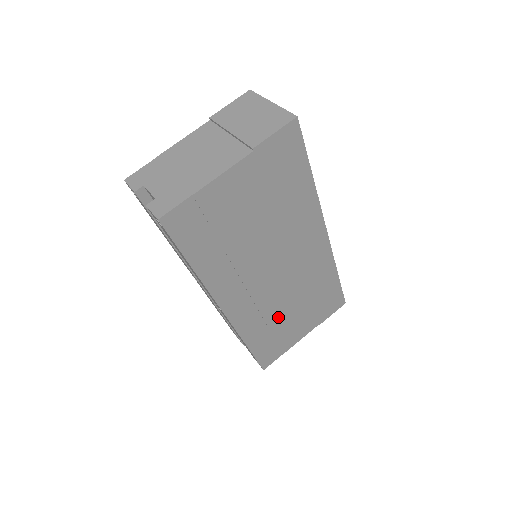
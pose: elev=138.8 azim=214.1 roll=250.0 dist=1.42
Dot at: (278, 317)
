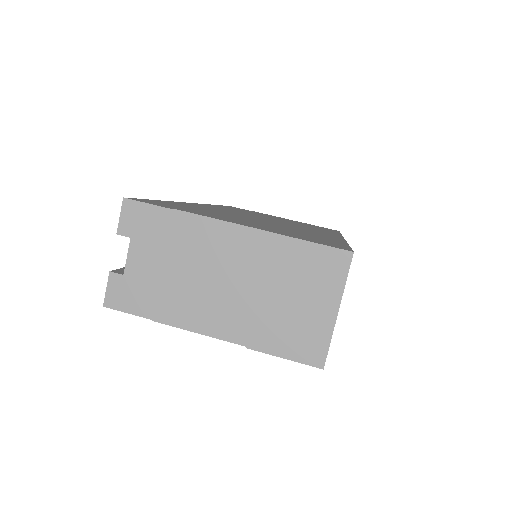
Dot at: occluded
